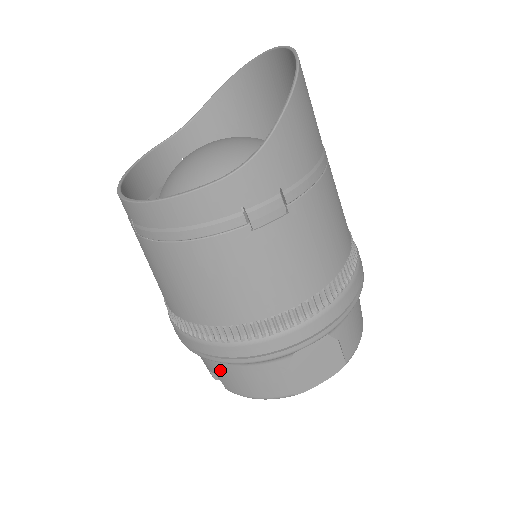
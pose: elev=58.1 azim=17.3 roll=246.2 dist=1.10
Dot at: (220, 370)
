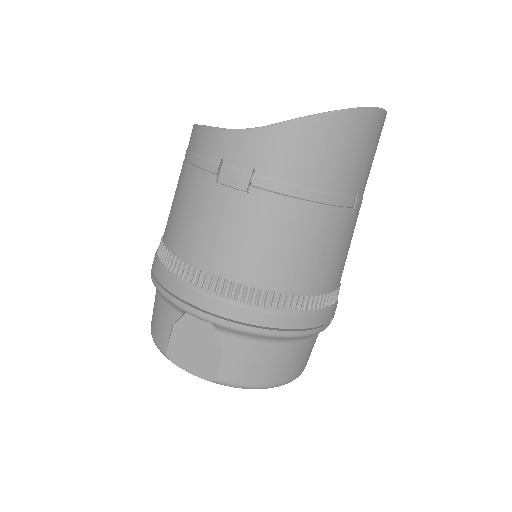
Dot at: occluded
